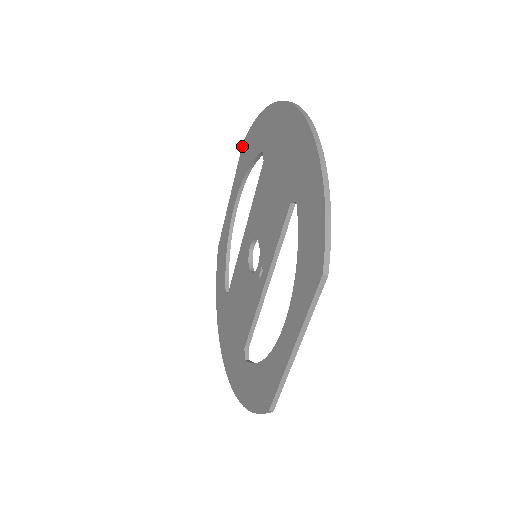
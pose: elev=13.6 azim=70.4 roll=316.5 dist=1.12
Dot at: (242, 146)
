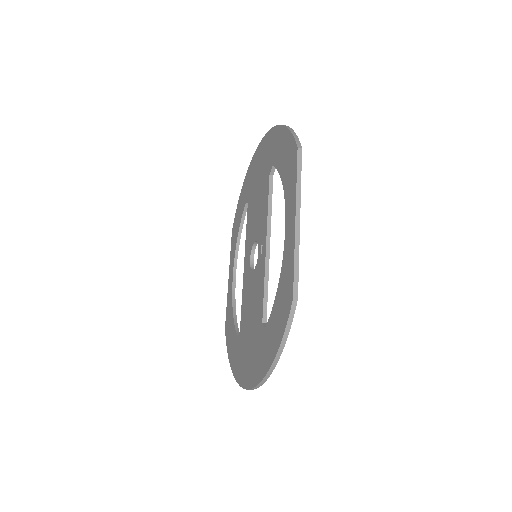
Dot at: (232, 234)
